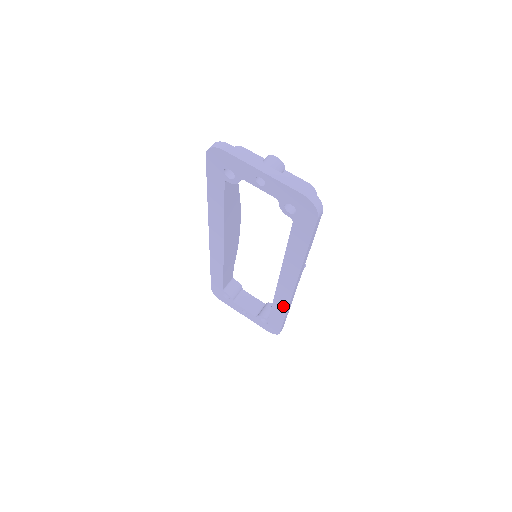
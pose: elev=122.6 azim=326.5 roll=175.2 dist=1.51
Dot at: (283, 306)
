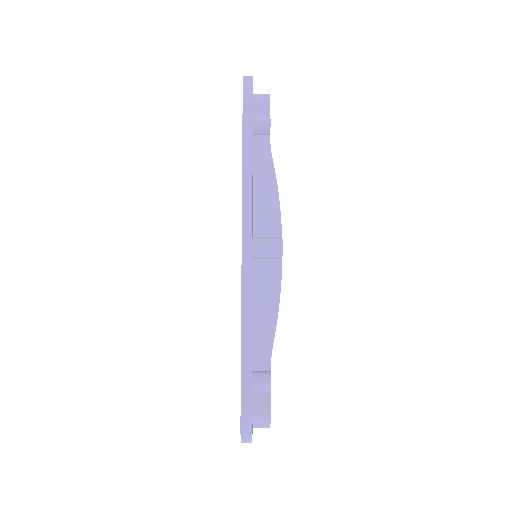
Dot at: occluded
